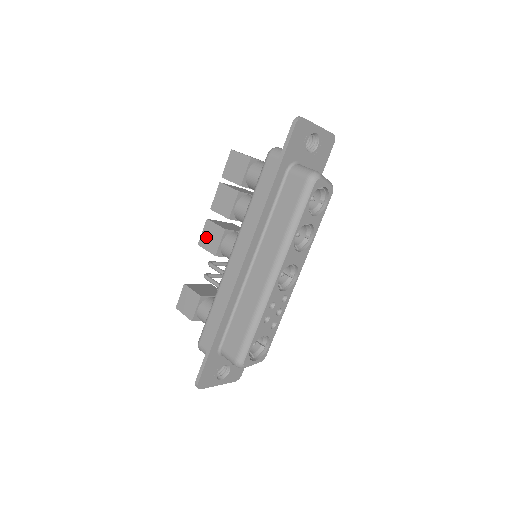
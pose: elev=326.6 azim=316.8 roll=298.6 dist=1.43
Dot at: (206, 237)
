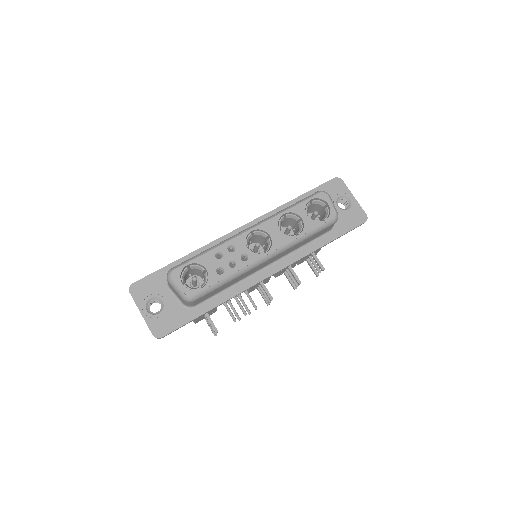
Dot at: occluded
